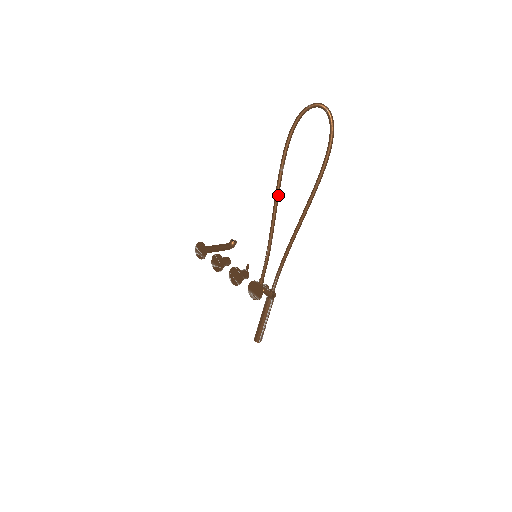
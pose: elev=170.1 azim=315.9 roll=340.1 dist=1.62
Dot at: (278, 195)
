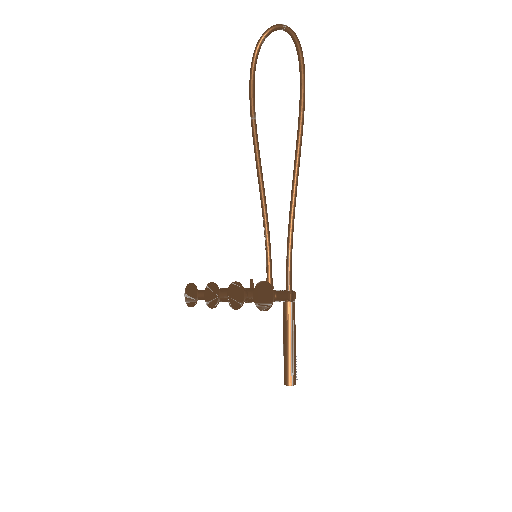
Dot at: (258, 151)
